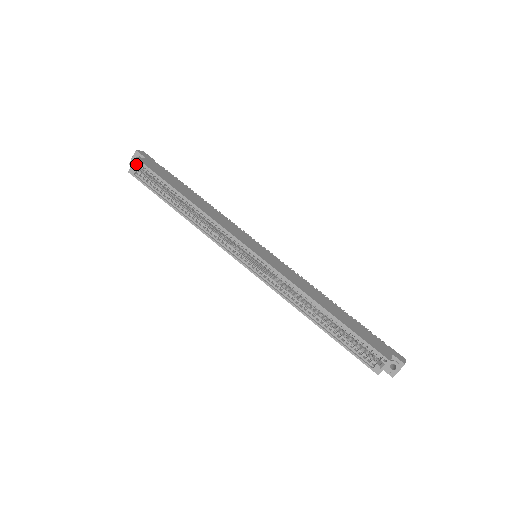
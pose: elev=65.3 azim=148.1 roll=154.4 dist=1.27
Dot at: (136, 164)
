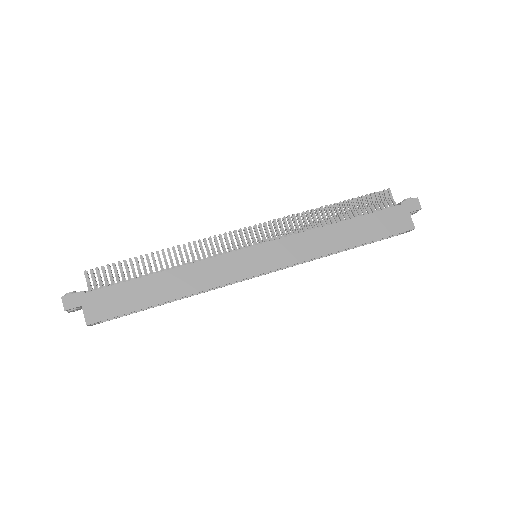
Dot at: (93, 324)
